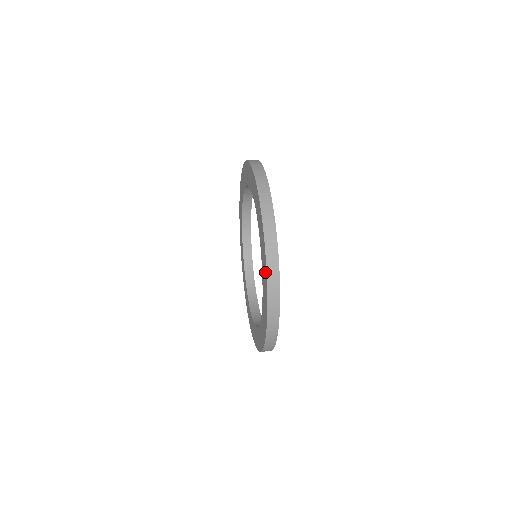
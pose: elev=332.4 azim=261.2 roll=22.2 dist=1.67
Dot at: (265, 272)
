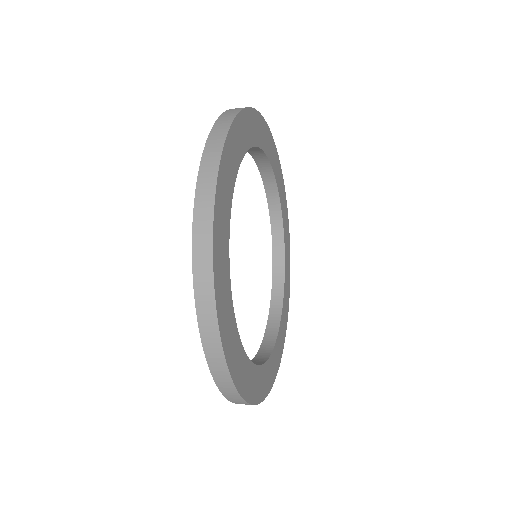
Dot at: occluded
